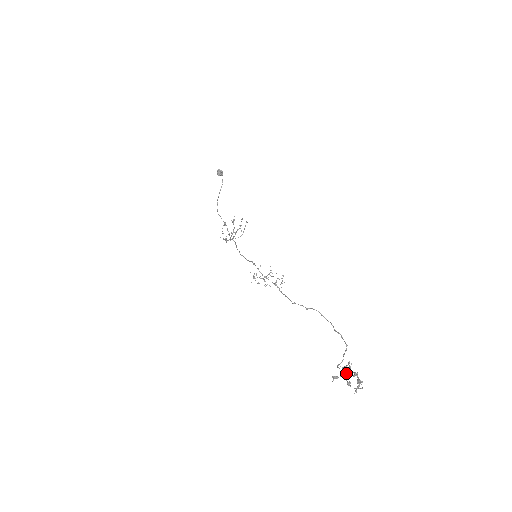
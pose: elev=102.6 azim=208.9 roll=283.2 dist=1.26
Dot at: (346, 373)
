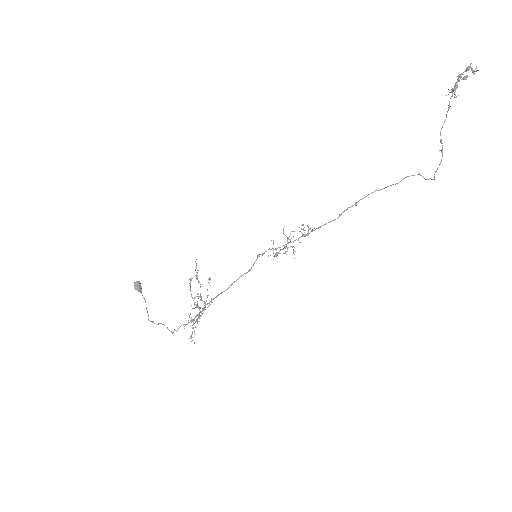
Dot at: (454, 88)
